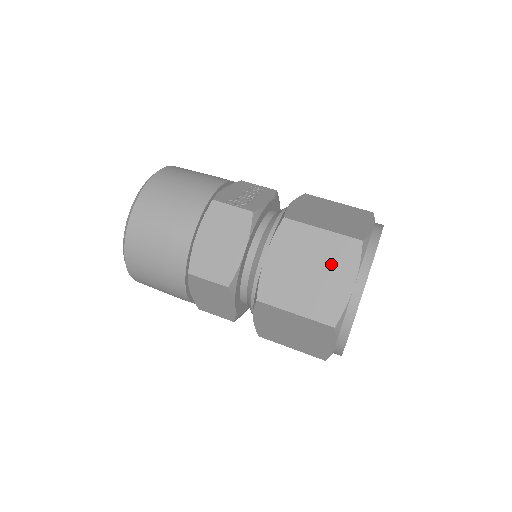
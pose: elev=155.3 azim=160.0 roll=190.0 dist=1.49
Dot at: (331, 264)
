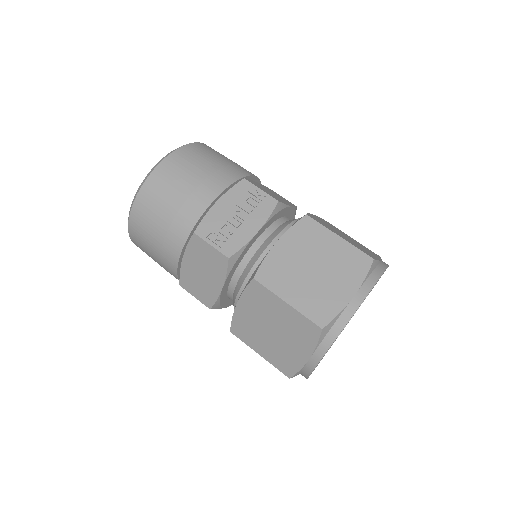
Dot at: (291, 334)
